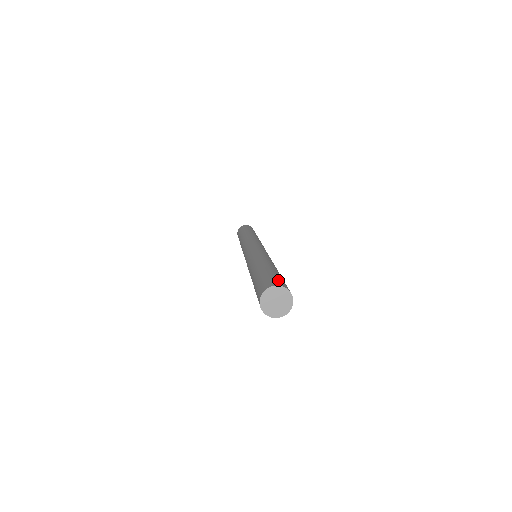
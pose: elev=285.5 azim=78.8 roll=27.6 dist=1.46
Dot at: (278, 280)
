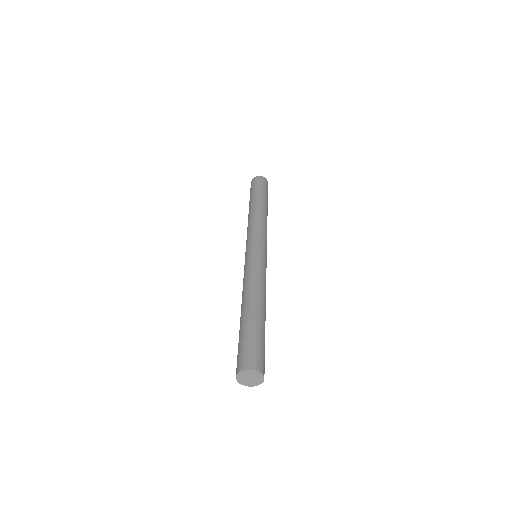
Dot at: (257, 355)
